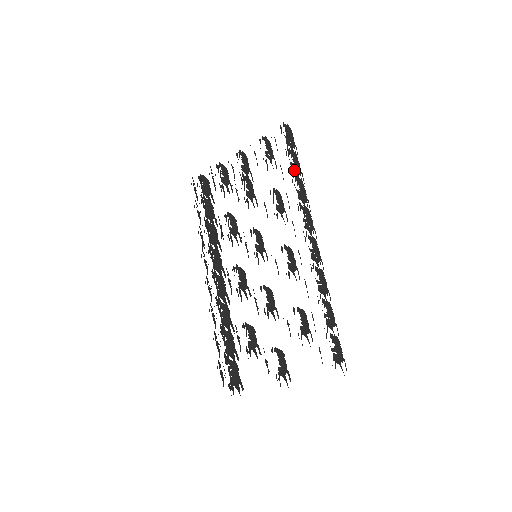
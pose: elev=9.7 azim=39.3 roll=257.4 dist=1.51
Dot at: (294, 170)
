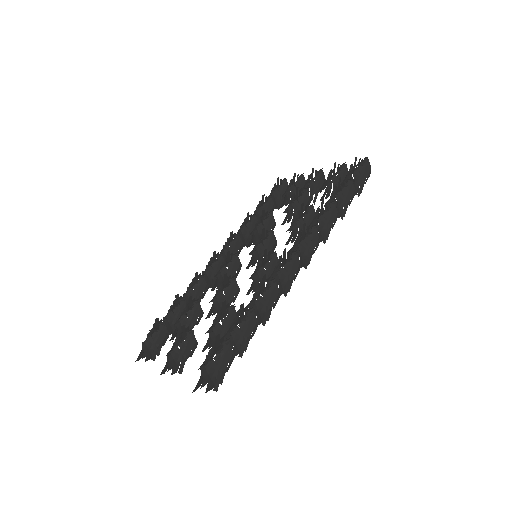
Dot at: (338, 197)
